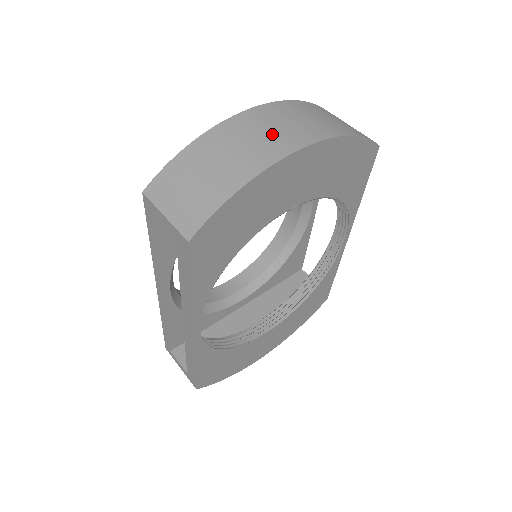
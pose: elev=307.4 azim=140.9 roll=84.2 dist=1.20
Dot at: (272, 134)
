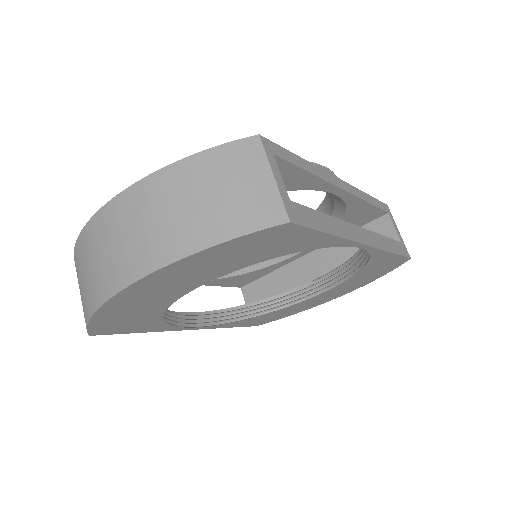
Dot at: (112, 255)
